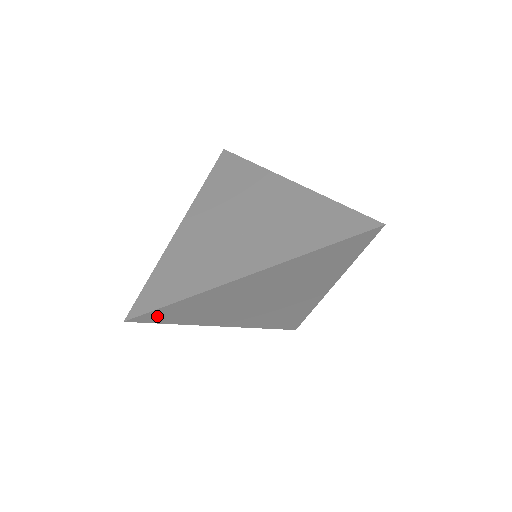
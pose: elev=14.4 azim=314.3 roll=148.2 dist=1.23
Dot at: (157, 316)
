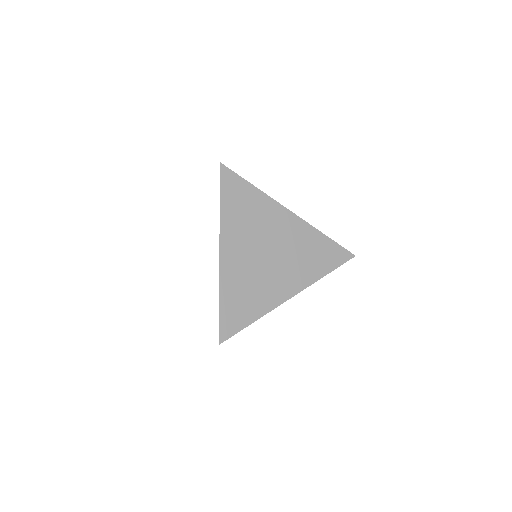
Dot at: occluded
